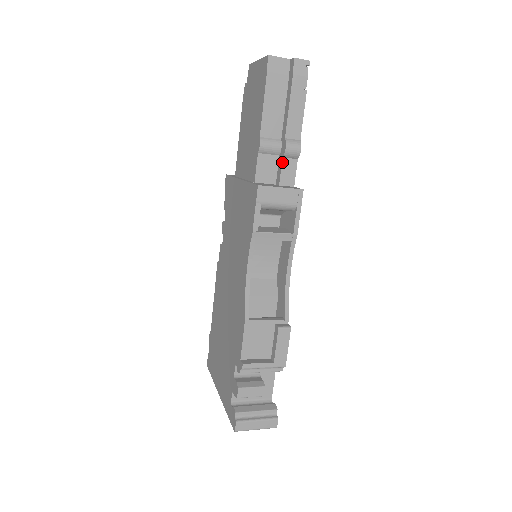
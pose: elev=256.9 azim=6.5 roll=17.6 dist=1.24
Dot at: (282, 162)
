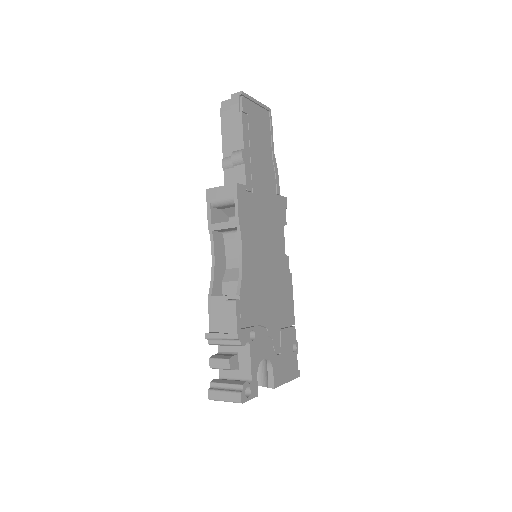
Dot at: (234, 170)
